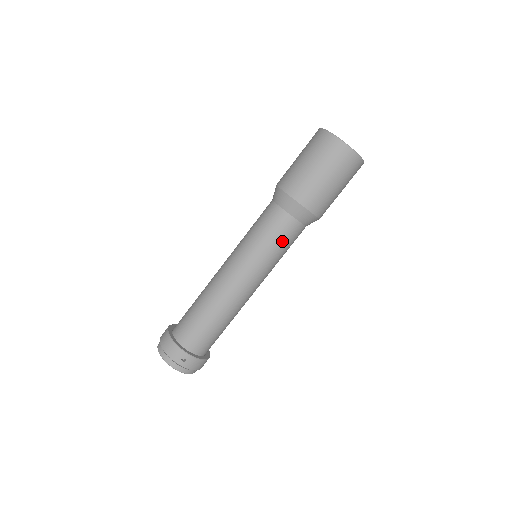
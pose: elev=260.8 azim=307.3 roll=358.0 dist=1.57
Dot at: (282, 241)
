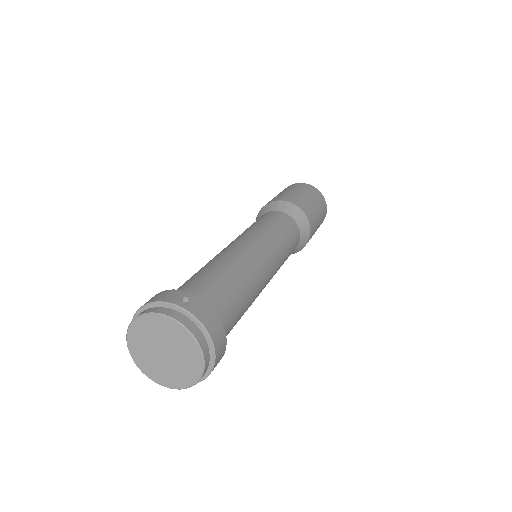
Dot at: (281, 225)
